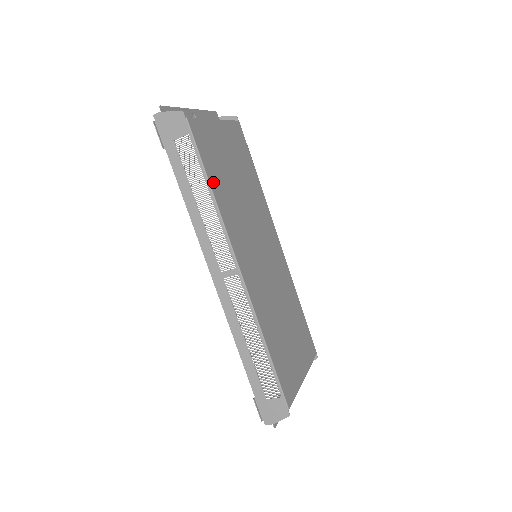
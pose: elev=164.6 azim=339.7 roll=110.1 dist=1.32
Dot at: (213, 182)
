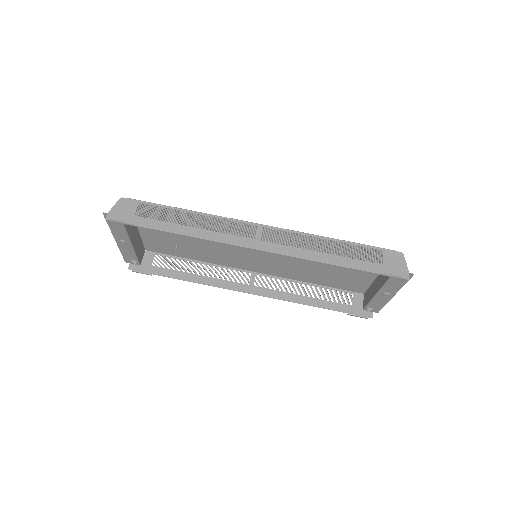
Dot at: occluded
